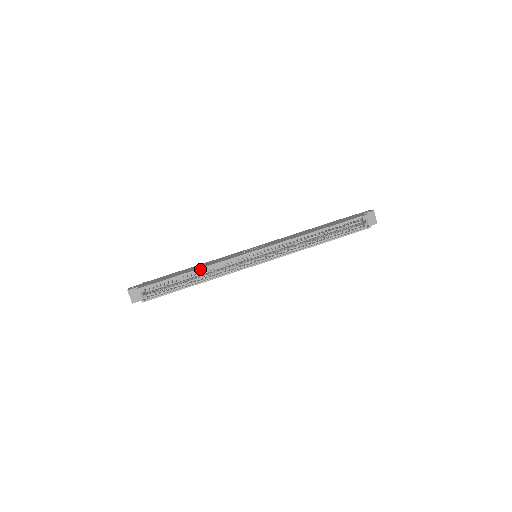
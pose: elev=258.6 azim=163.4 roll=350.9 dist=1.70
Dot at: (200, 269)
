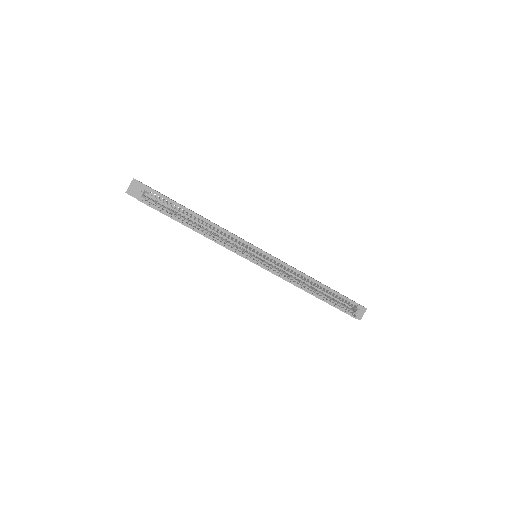
Dot at: (209, 221)
